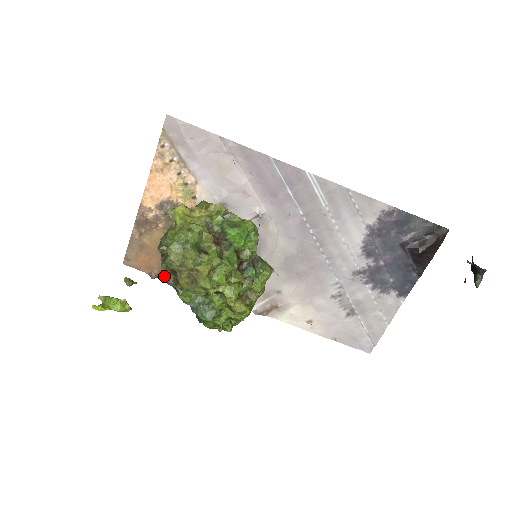
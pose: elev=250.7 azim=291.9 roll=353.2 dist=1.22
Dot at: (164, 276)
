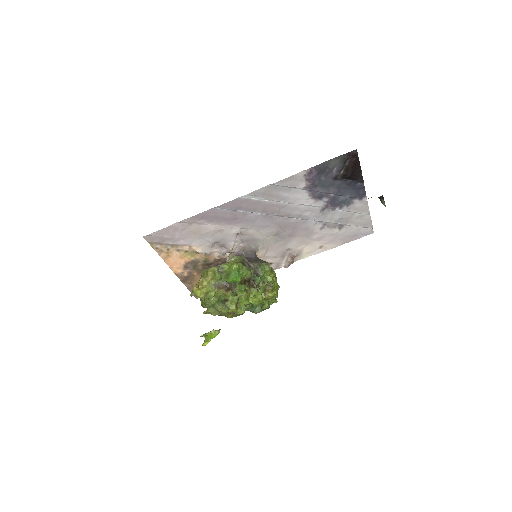
Dot at: occluded
